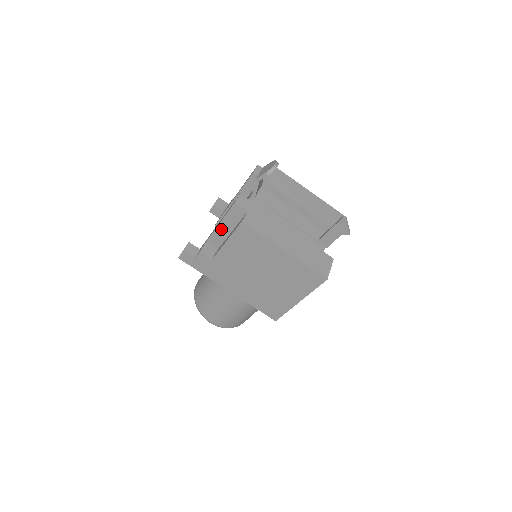
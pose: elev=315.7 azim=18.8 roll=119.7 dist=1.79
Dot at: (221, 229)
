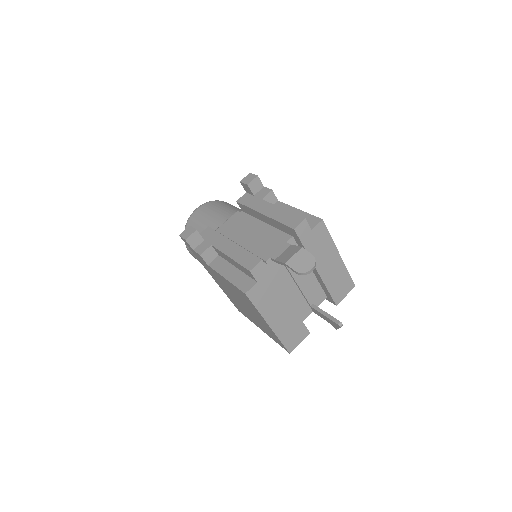
Dot at: (229, 258)
